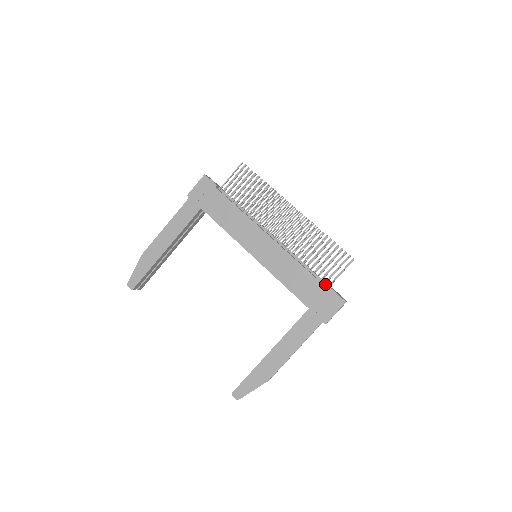
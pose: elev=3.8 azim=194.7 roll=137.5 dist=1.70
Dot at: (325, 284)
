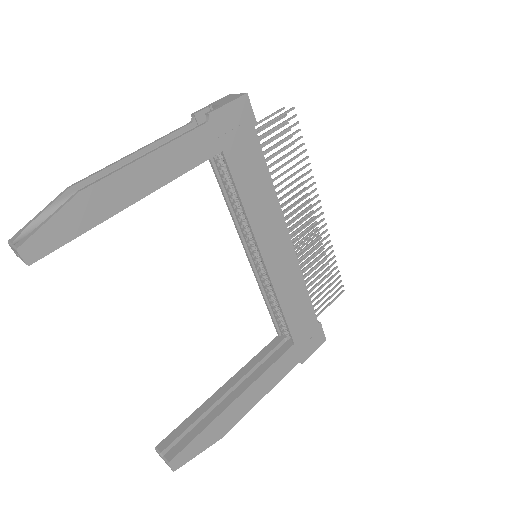
Dot at: occluded
